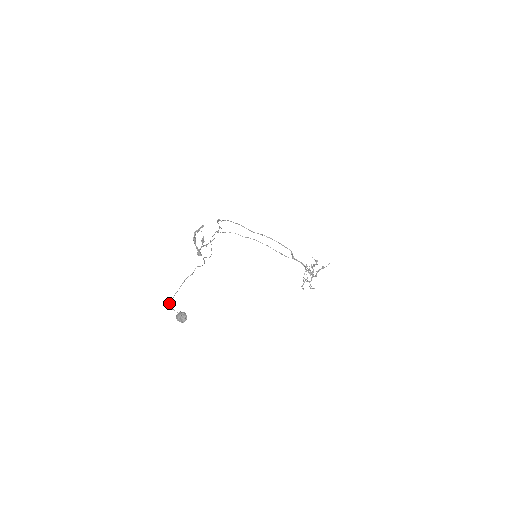
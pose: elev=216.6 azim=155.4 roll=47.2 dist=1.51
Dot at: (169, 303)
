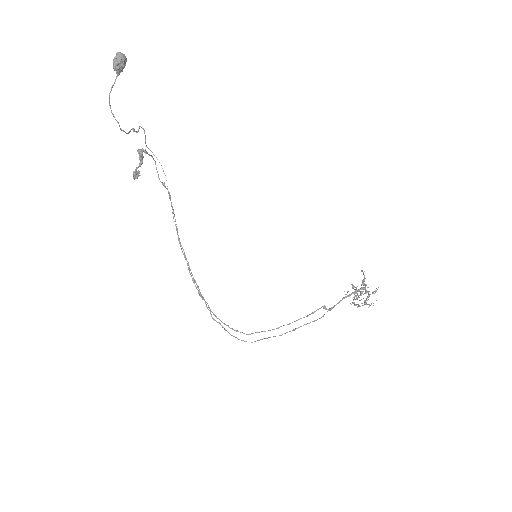
Dot at: (112, 114)
